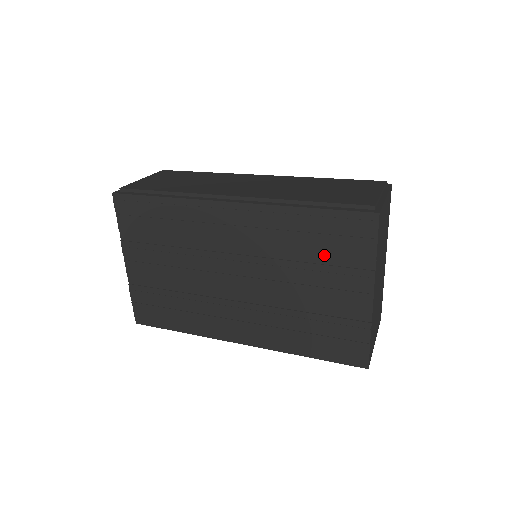
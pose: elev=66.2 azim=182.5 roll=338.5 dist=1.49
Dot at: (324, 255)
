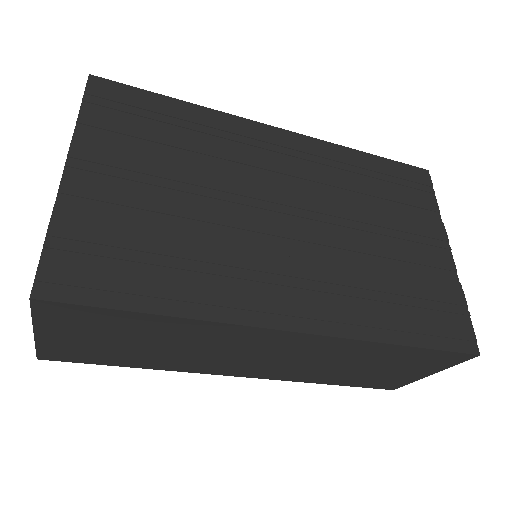
Dot at: (391, 201)
